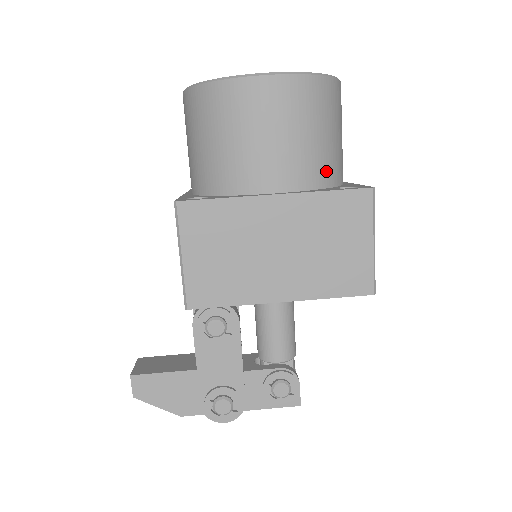
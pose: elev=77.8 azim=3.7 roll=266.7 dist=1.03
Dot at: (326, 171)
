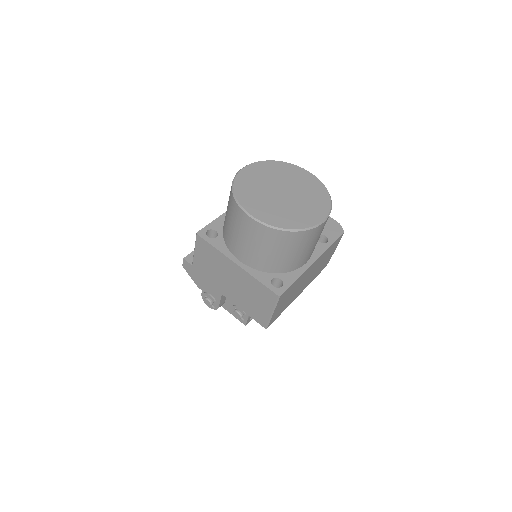
Dot at: (273, 267)
